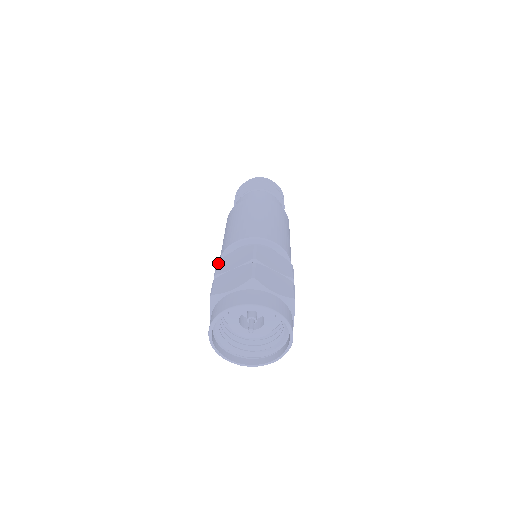
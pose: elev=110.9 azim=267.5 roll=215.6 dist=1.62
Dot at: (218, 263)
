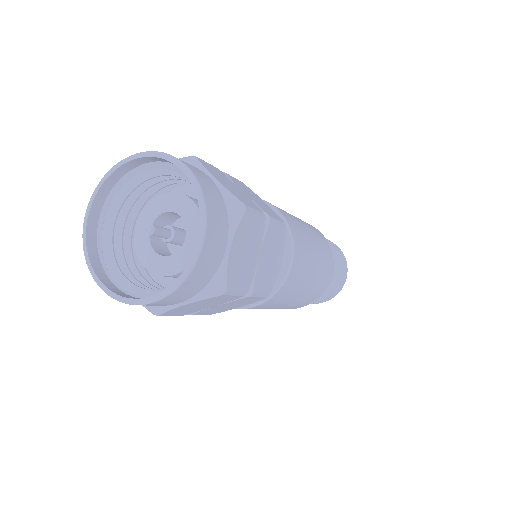
Dot at: occluded
